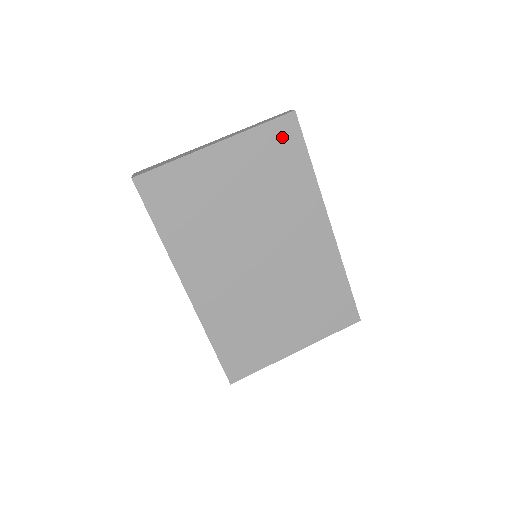
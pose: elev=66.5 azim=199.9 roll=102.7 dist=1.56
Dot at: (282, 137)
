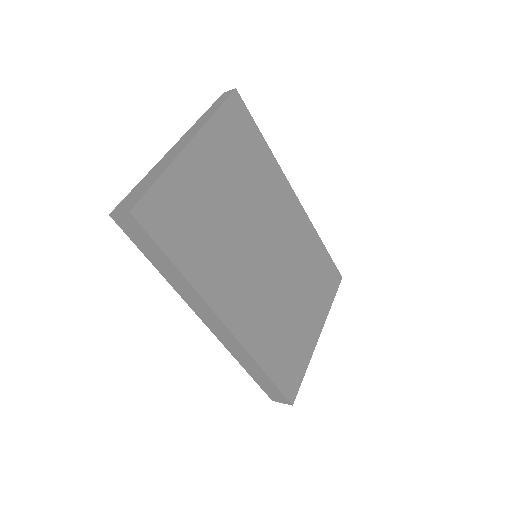
Dot at: (236, 119)
